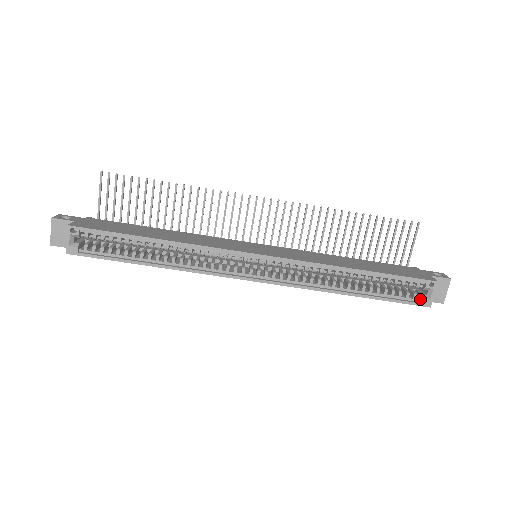
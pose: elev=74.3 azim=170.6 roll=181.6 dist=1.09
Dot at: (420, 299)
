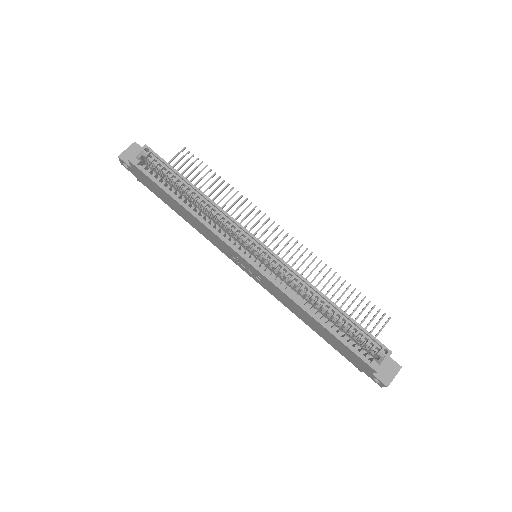
Dot at: (371, 361)
